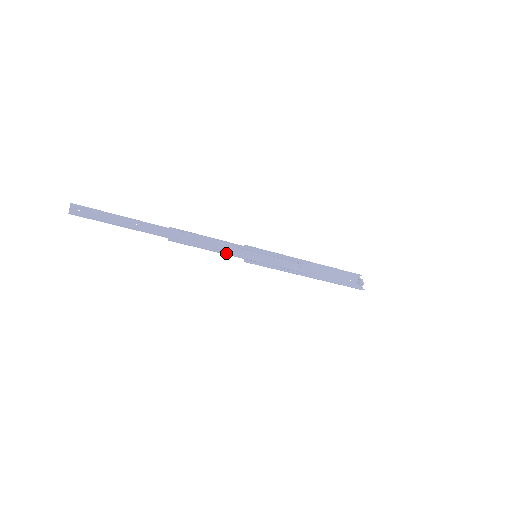
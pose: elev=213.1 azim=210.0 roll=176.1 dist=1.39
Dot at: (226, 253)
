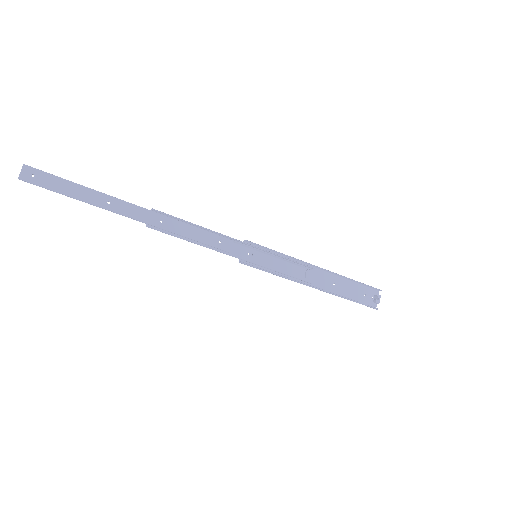
Dot at: (218, 250)
